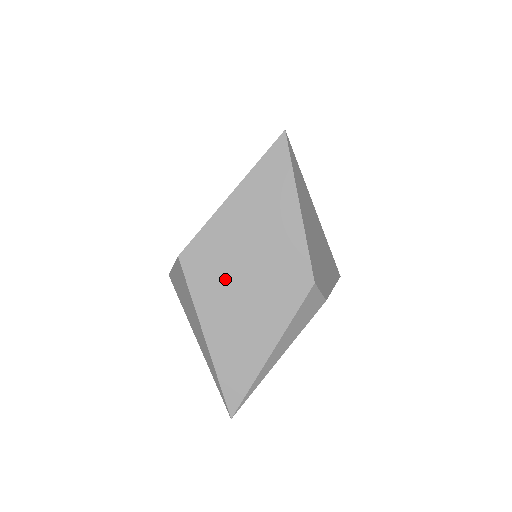
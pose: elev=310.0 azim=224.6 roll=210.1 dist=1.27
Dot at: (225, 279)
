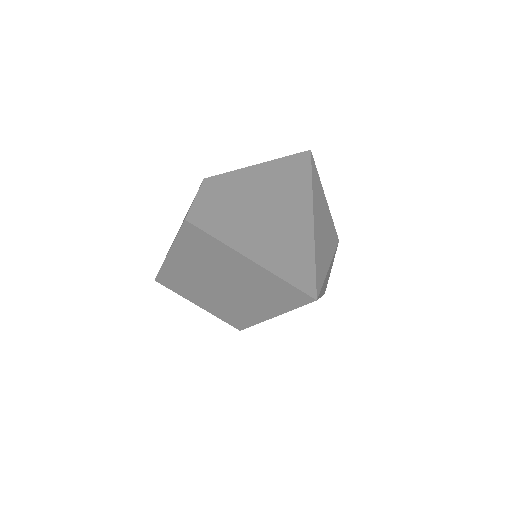
Dot at: (199, 263)
